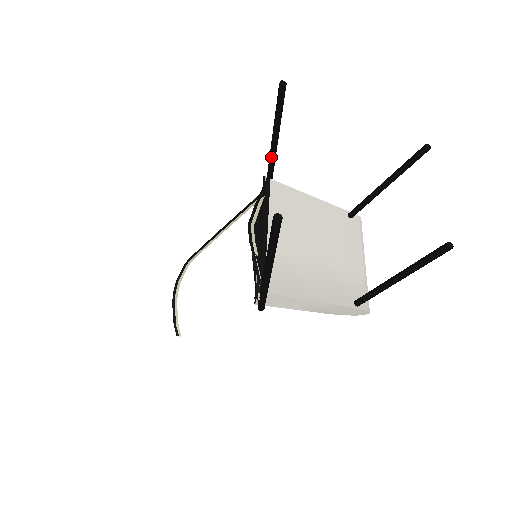
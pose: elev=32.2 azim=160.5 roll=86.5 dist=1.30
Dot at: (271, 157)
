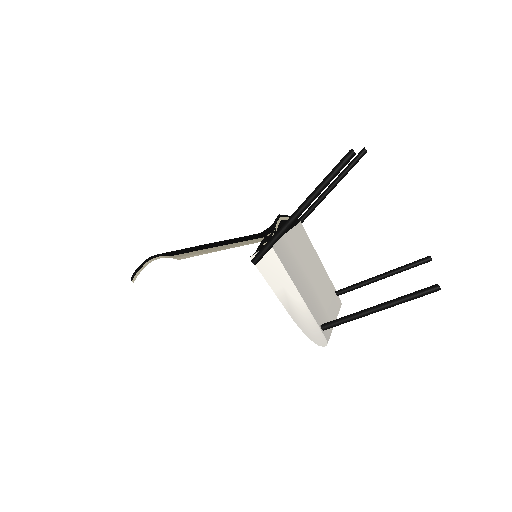
Dot at: (316, 202)
